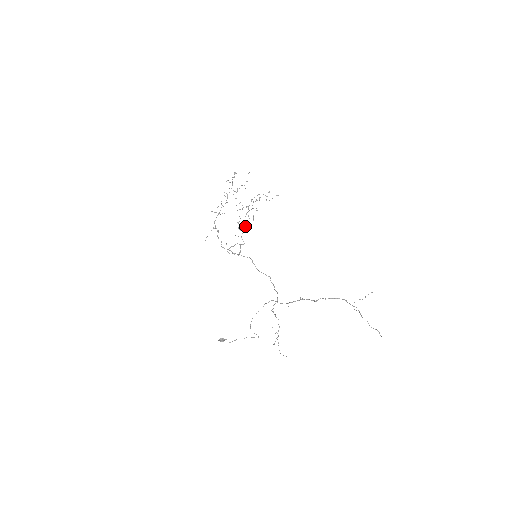
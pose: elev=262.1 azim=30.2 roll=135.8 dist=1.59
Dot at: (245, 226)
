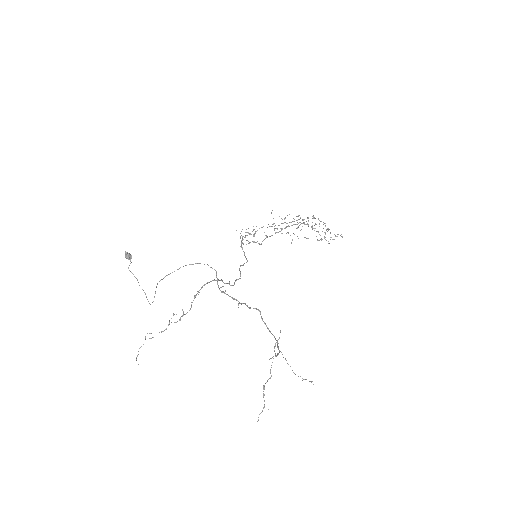
Dot at: (282, 233)
